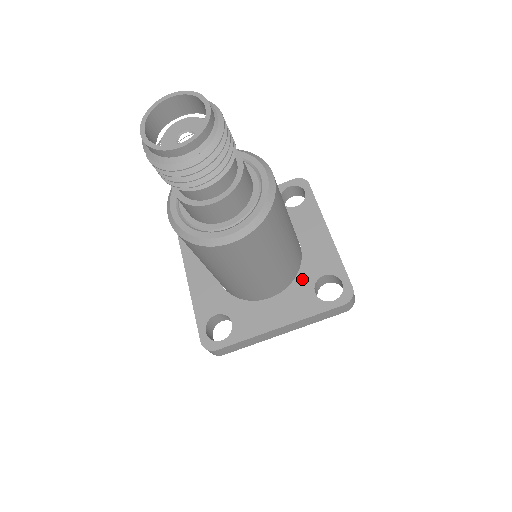
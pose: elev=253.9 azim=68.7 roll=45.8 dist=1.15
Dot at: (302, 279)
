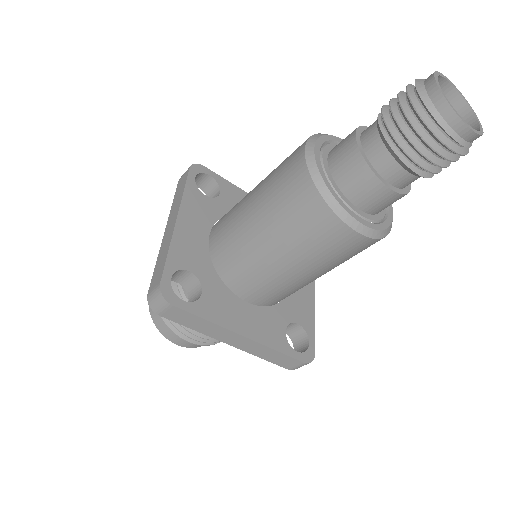
Dot at: (280, 311)
